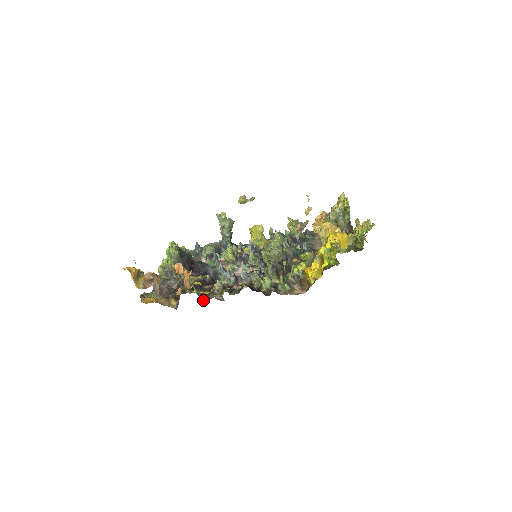
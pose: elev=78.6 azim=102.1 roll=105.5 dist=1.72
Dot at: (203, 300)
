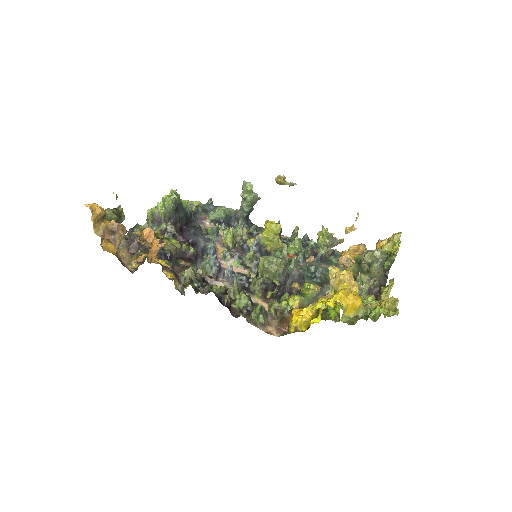
Dot at: occluded
